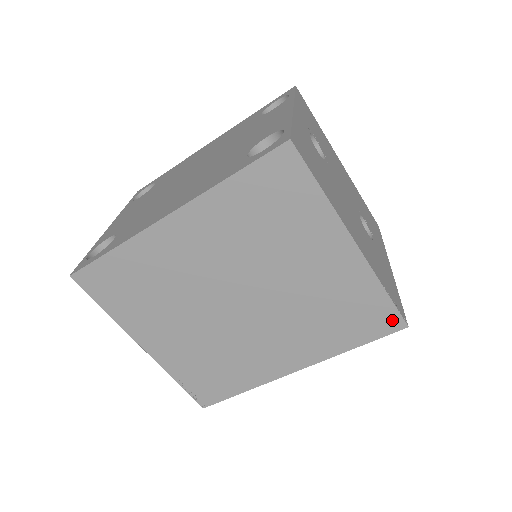
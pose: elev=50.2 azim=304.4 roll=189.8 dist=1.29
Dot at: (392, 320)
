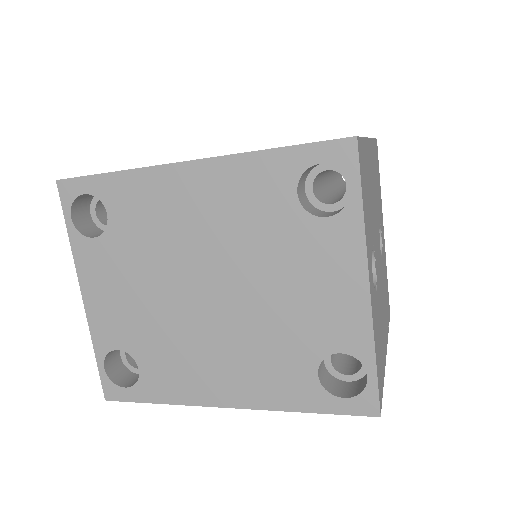
Dot at: occluded
